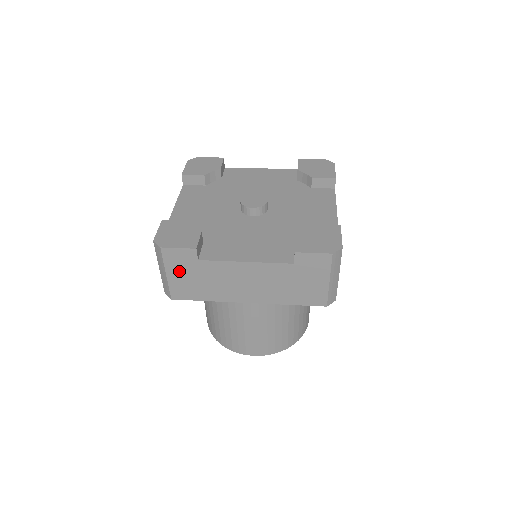
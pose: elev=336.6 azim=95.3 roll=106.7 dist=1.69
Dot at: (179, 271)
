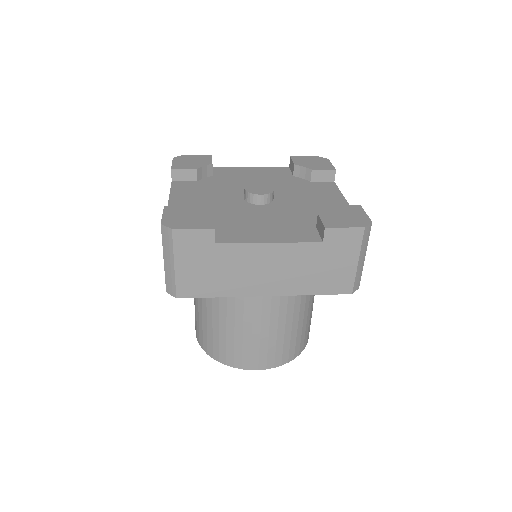
Dot at: (190, 259)
